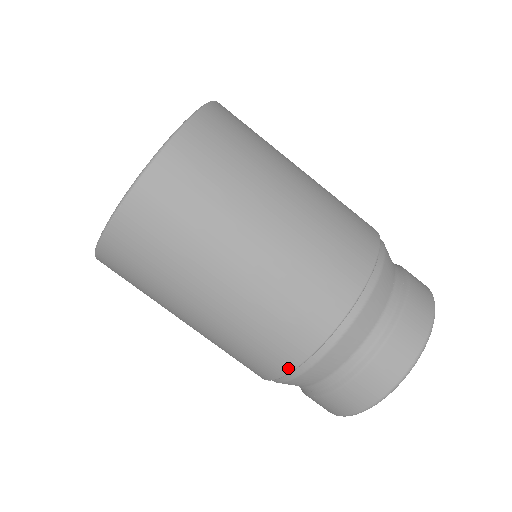
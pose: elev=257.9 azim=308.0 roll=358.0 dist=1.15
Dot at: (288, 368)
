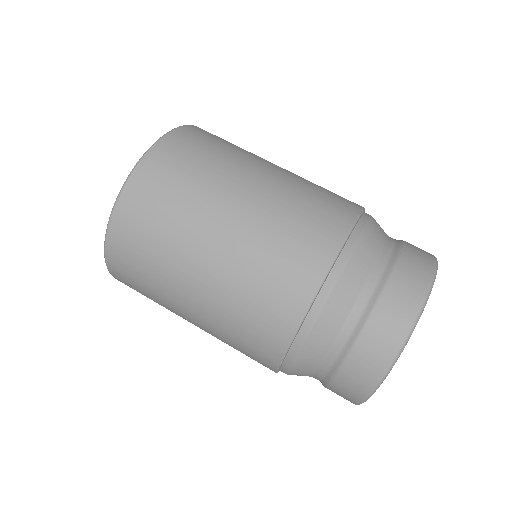
Dot at: (290, 331)
